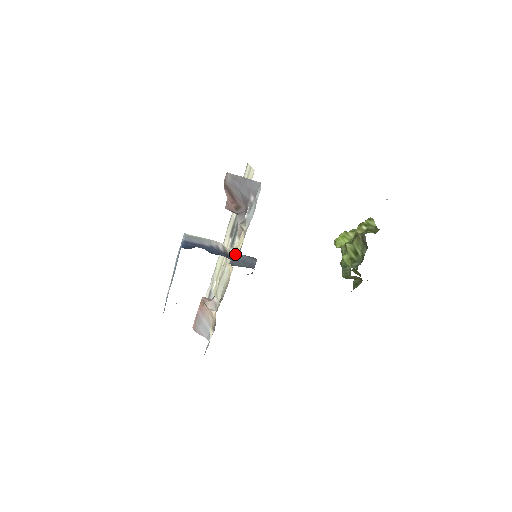
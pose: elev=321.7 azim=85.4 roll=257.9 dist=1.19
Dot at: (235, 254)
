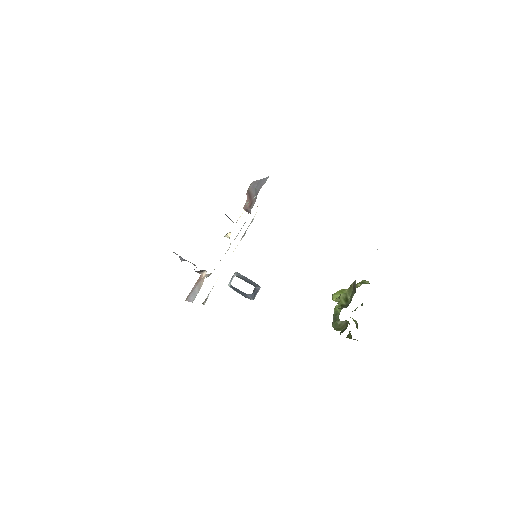
Dot at: (236, 222)
